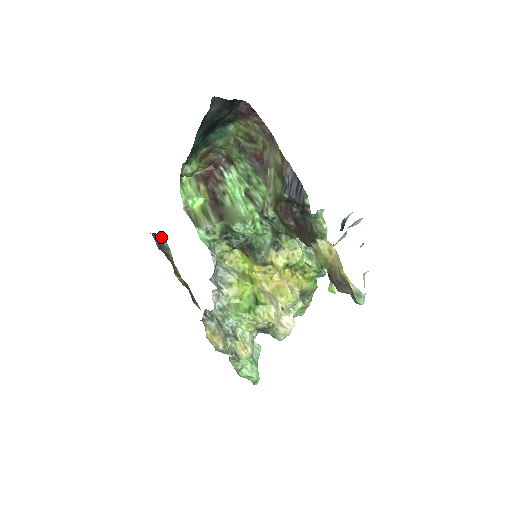
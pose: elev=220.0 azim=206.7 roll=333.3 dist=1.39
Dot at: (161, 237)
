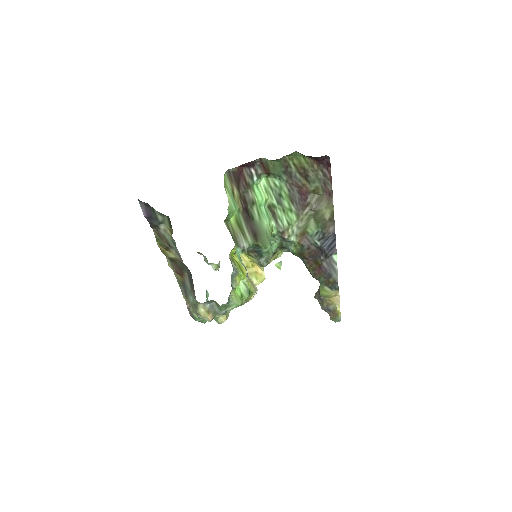
Dot at: (161, 214)
